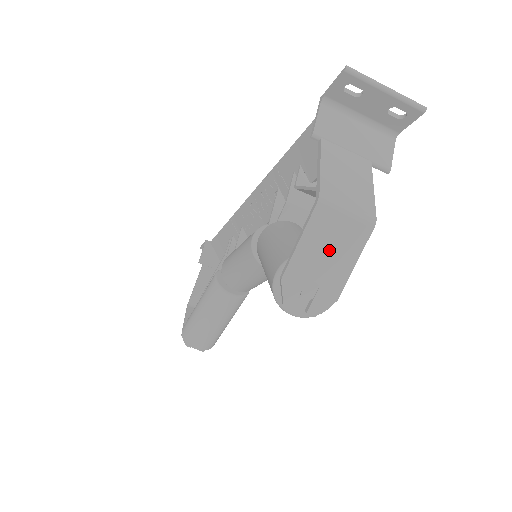
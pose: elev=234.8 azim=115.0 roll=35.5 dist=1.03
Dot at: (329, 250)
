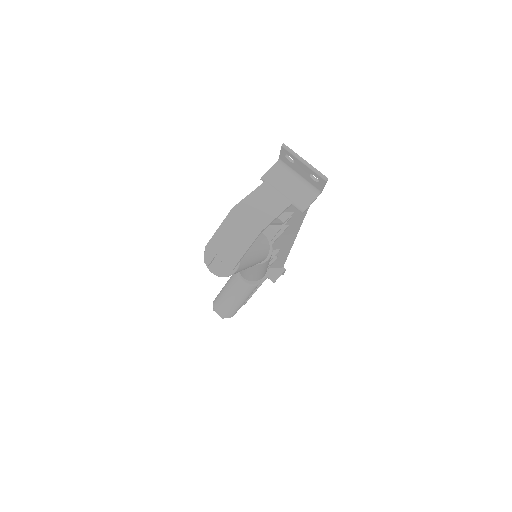
Dot at: (233, 239)
